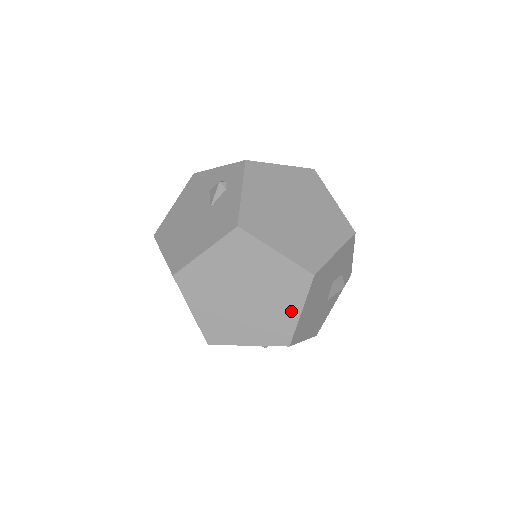
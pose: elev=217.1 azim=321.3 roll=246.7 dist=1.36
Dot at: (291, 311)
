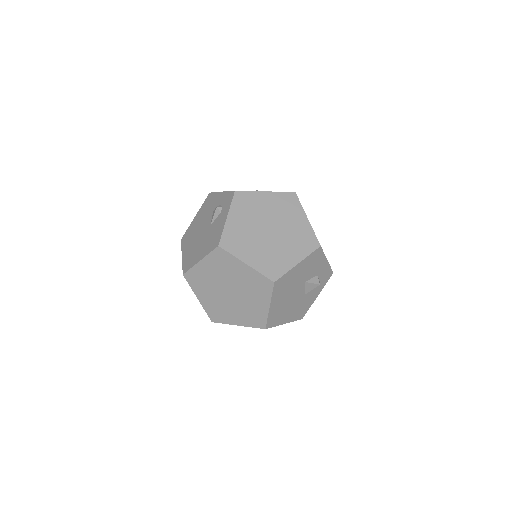
Dot at: (262, 305)
